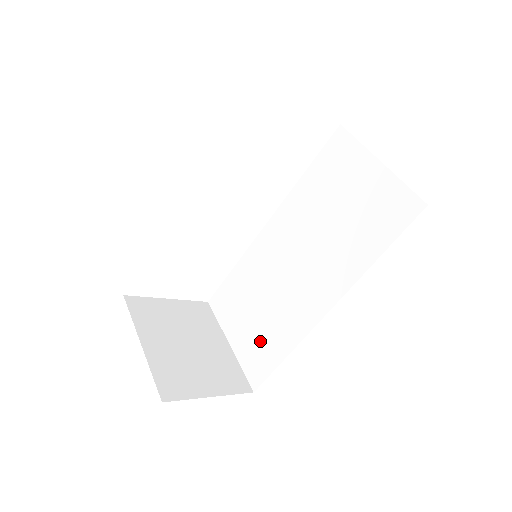
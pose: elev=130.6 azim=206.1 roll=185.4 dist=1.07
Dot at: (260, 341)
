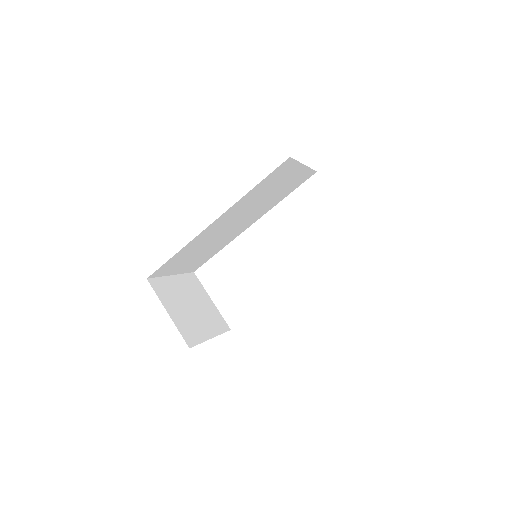
Dot at: occluded
